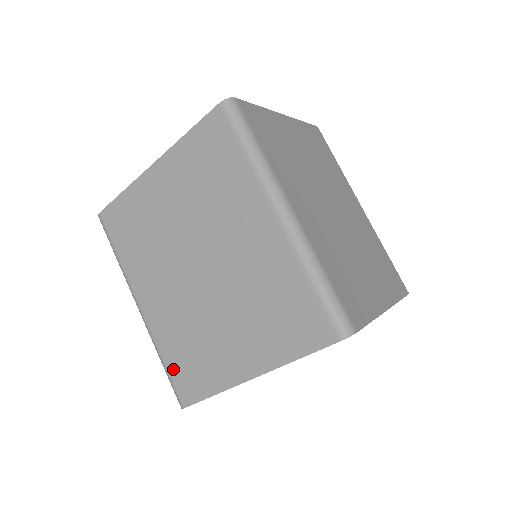
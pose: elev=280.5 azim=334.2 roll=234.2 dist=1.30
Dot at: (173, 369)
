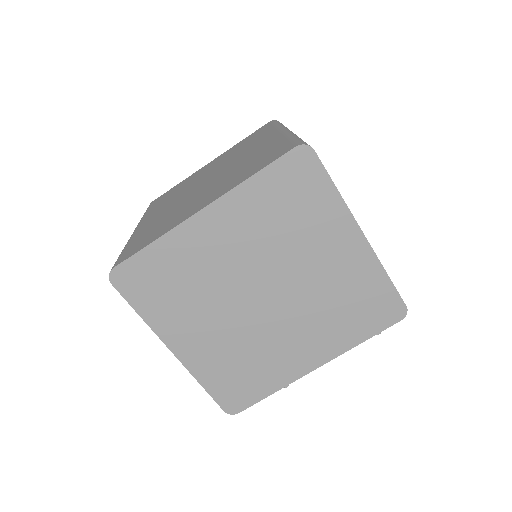
Dot at: (129, 247)
